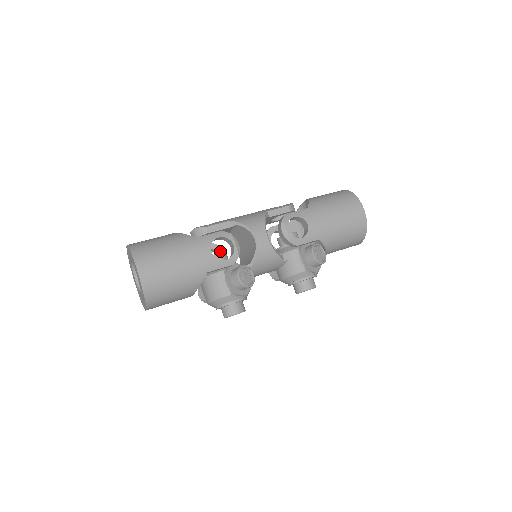
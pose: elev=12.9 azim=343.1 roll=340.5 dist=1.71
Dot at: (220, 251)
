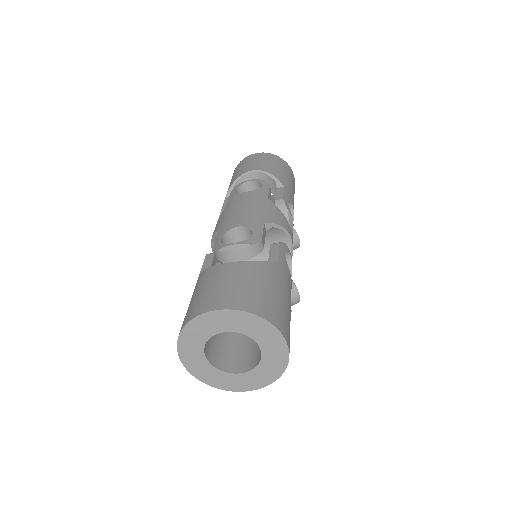
Dot at: (220, 261)
